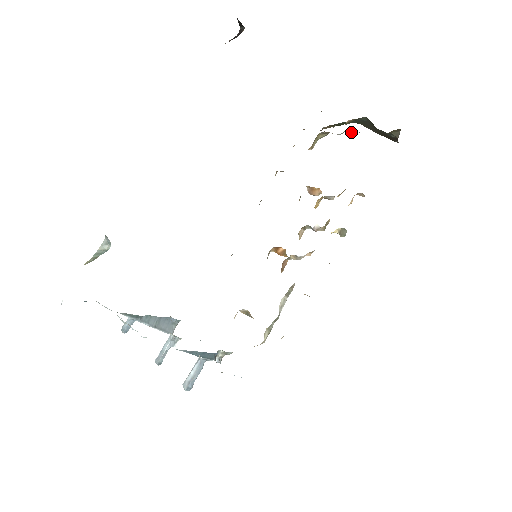
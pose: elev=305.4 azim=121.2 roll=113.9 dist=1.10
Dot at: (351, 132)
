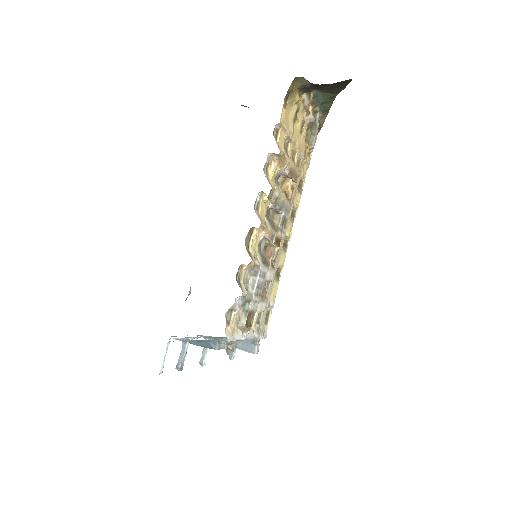
Dot at: (306, 110)
